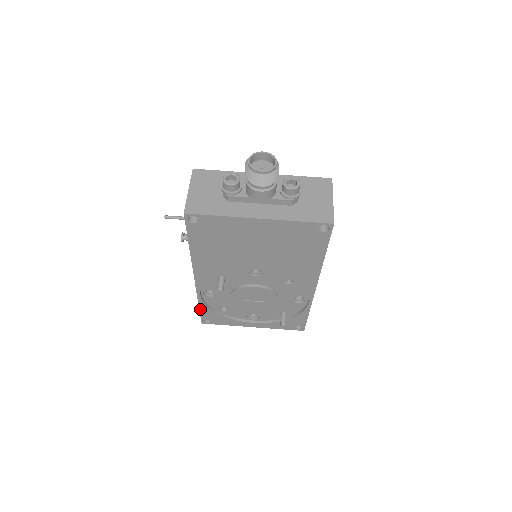
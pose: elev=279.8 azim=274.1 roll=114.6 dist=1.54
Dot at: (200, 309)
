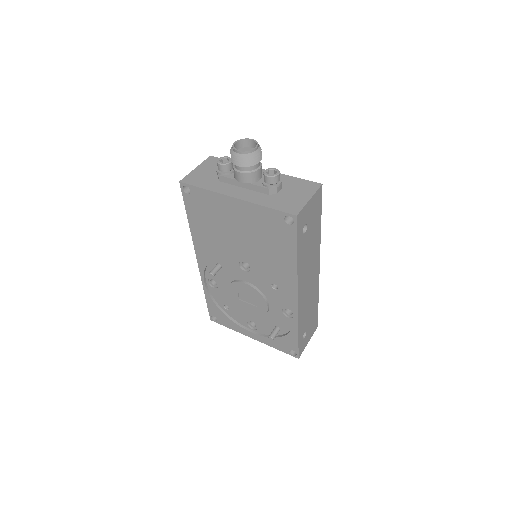
Dot at: (207, 301)
